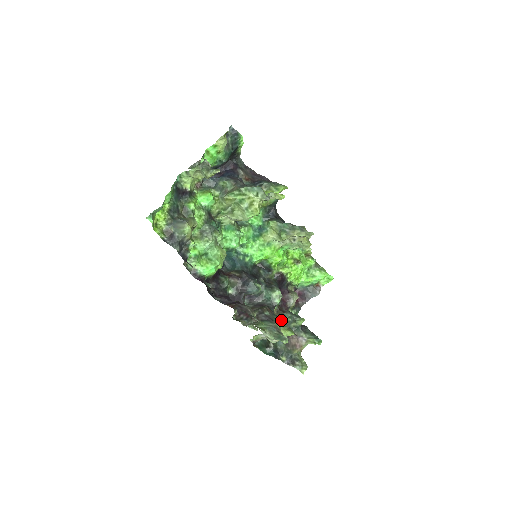
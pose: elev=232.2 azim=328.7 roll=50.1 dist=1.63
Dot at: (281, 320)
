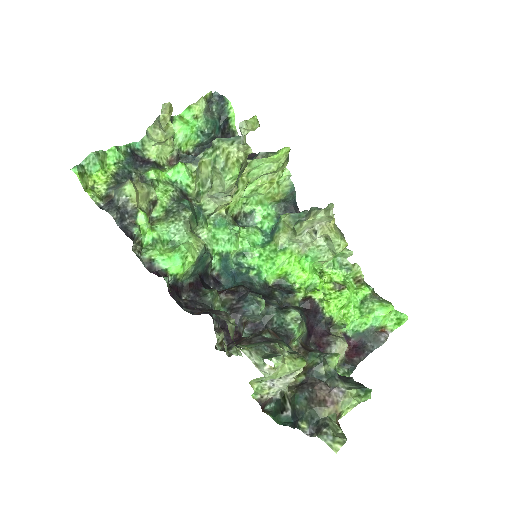
Dot at: occluded
